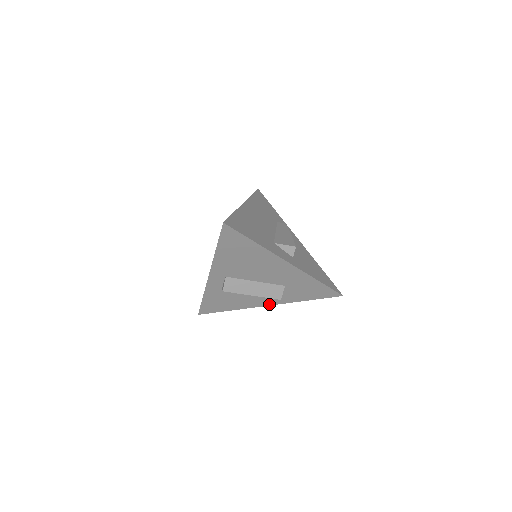
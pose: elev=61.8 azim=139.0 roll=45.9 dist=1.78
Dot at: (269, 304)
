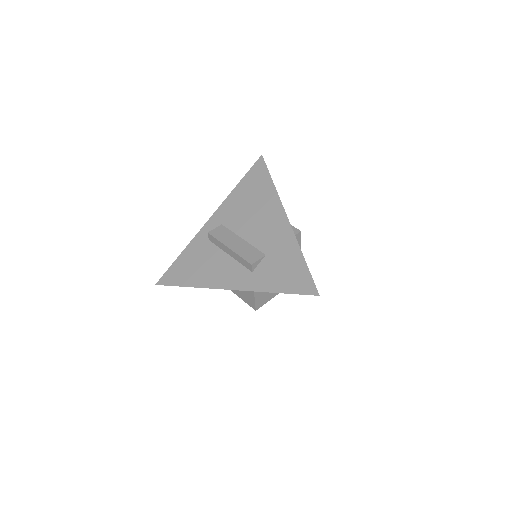
Dot at: (233, 287)
